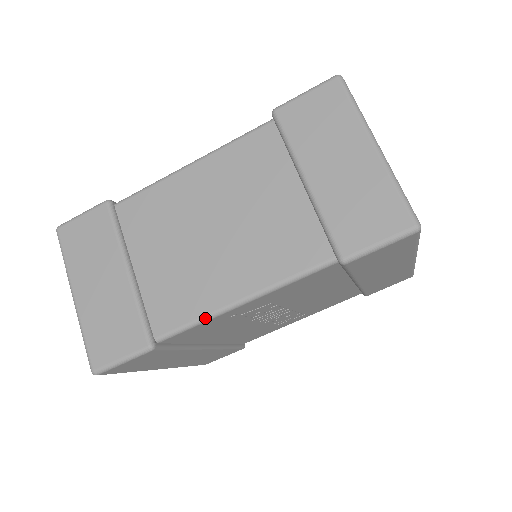
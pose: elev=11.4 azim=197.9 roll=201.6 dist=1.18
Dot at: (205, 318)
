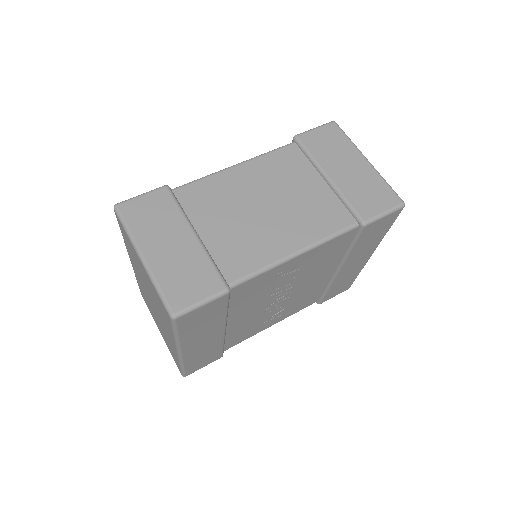
Dot at: (270, 266)
